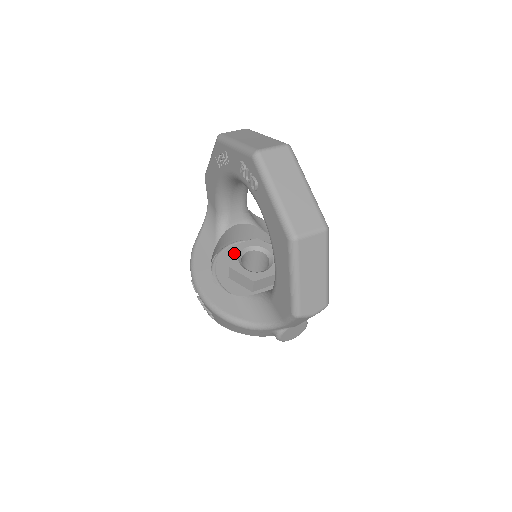
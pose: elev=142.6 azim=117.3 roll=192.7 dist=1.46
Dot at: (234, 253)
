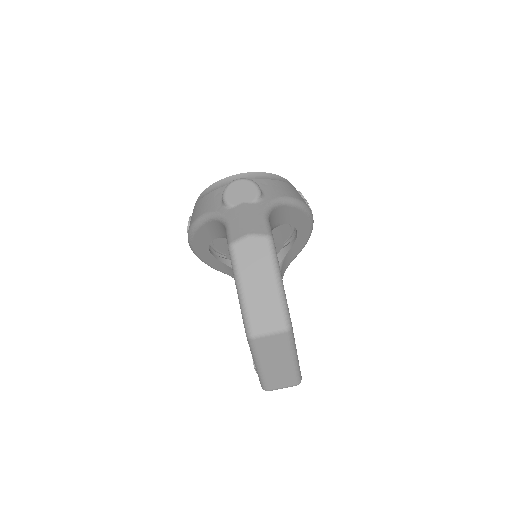
Dot at: occluded
